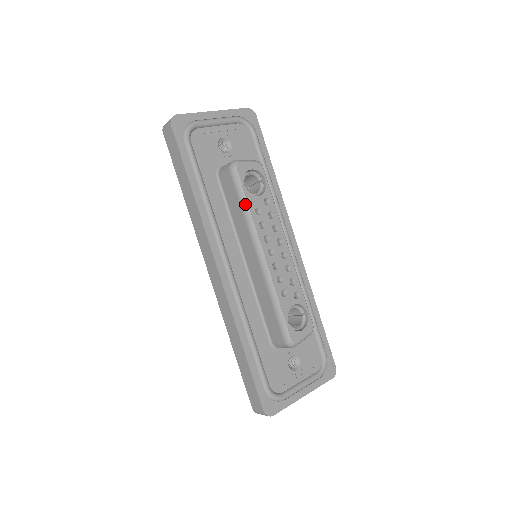
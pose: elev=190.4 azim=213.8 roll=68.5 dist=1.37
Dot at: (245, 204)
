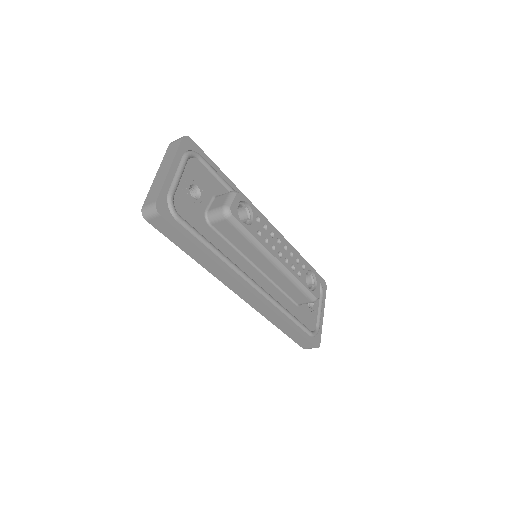
Dot at: (250, 236)
